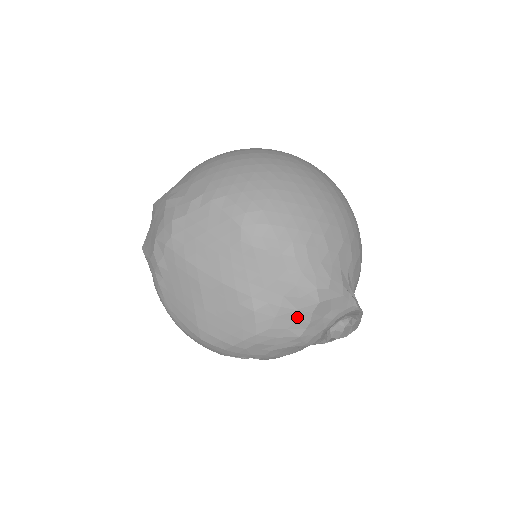
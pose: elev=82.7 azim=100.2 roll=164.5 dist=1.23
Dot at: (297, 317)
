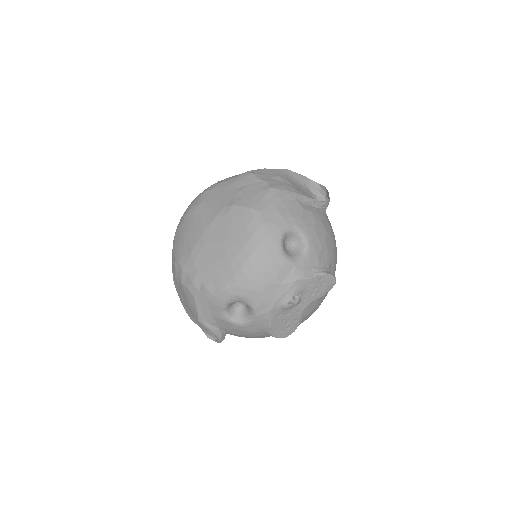
Dot at: (254, 186)
